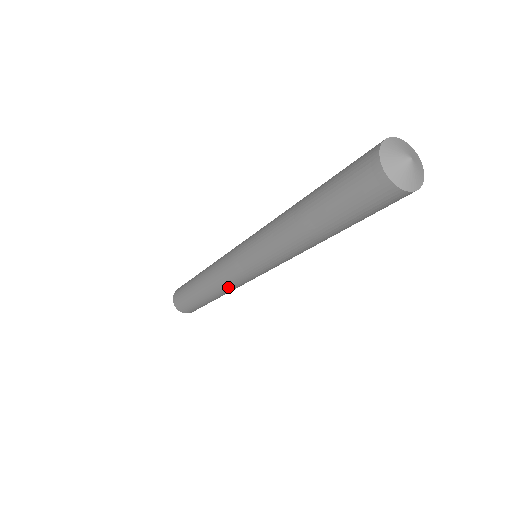
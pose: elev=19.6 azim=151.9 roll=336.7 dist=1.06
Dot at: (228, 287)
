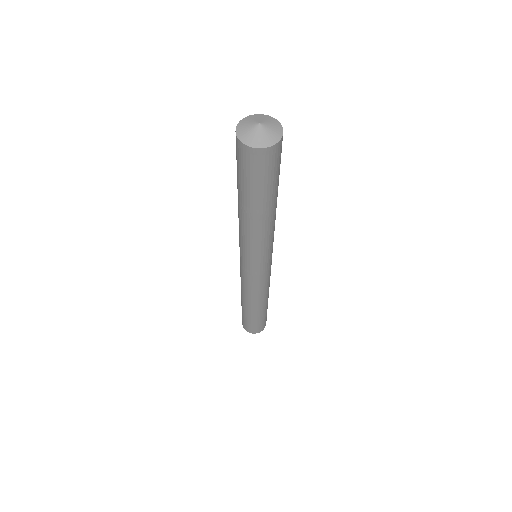
Dot at: (242, 284)
